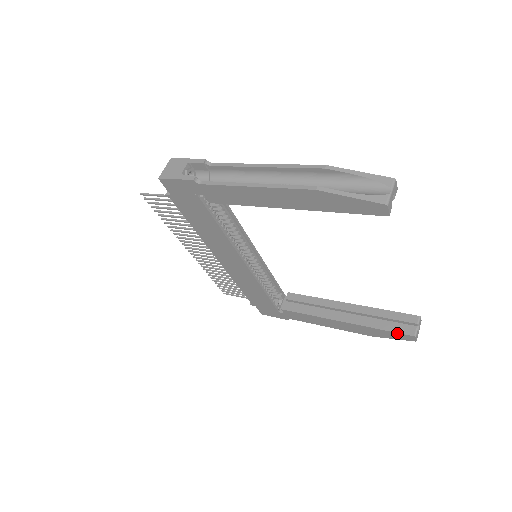
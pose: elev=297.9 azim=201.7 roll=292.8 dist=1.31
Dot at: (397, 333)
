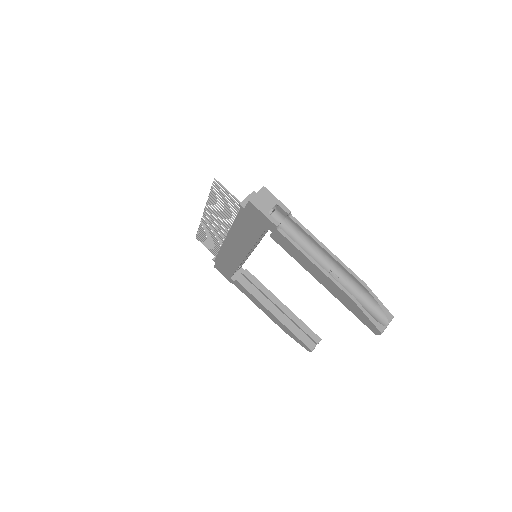
Dot at: (303, 343)
